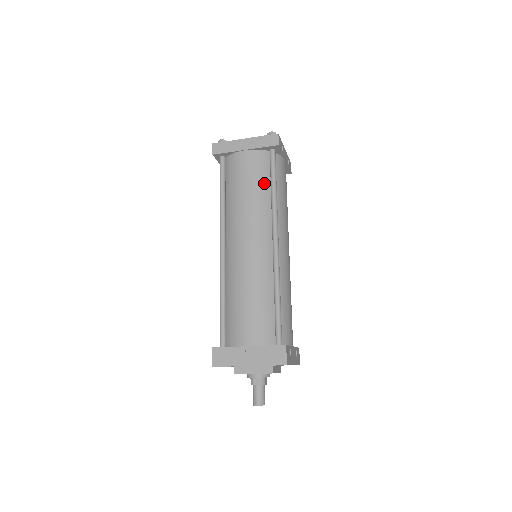
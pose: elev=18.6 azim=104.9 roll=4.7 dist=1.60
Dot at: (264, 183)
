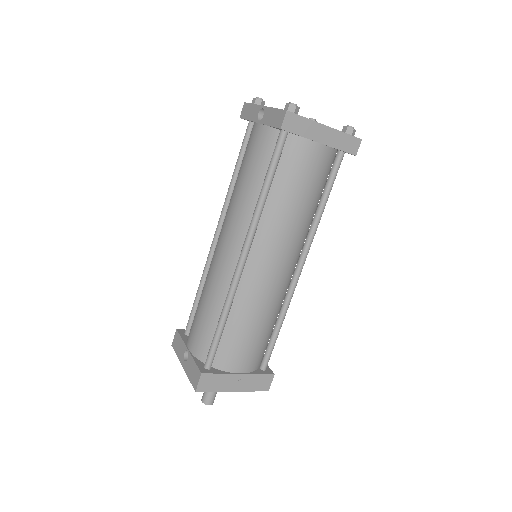
Dot at: (318, 194)
